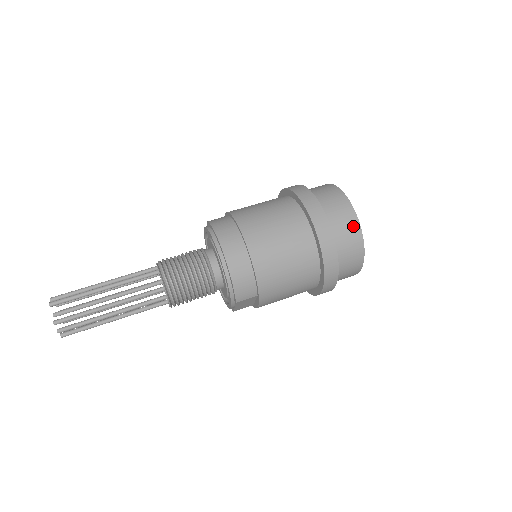
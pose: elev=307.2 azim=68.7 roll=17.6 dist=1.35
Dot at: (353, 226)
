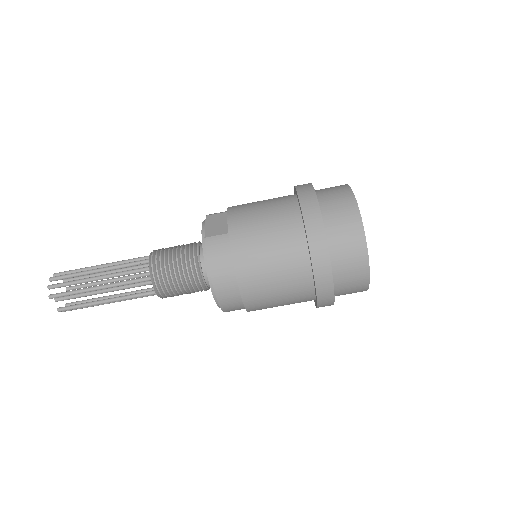
Dot at: (361, 285)
